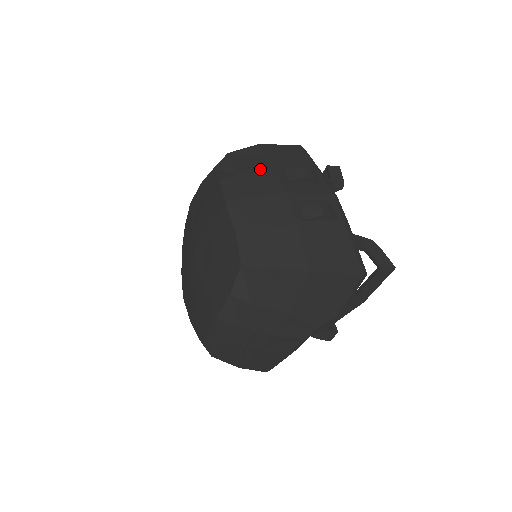
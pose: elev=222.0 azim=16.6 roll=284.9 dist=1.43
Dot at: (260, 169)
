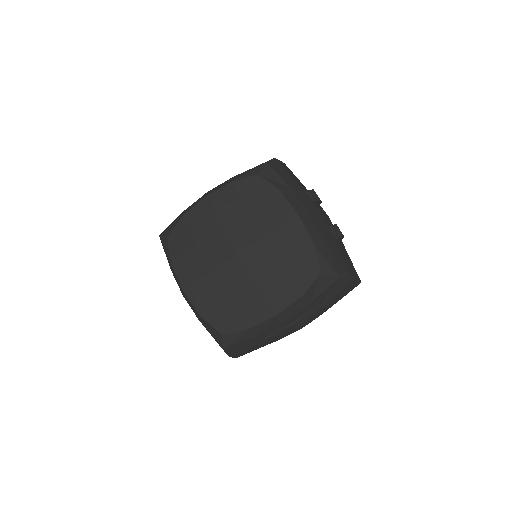
Dot at: (296, 186)
